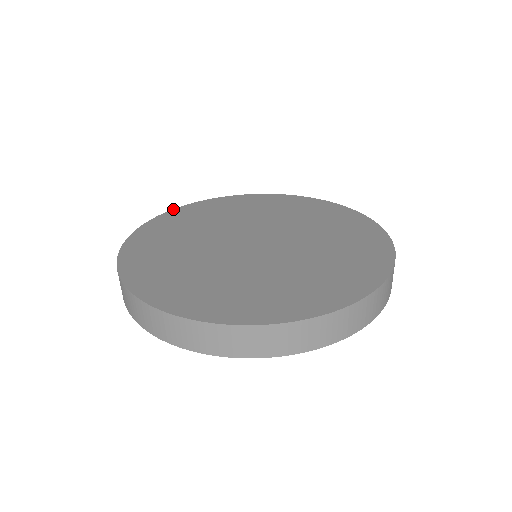
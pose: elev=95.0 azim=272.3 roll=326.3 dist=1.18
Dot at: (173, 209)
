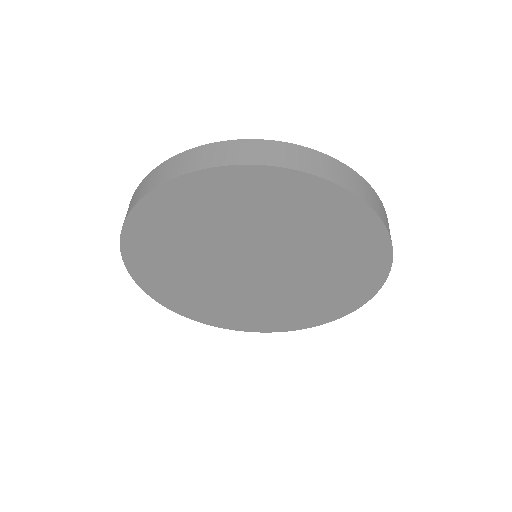
Dot at: occluded
